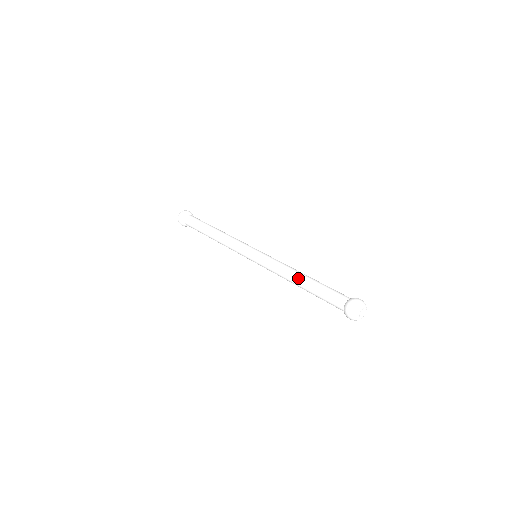
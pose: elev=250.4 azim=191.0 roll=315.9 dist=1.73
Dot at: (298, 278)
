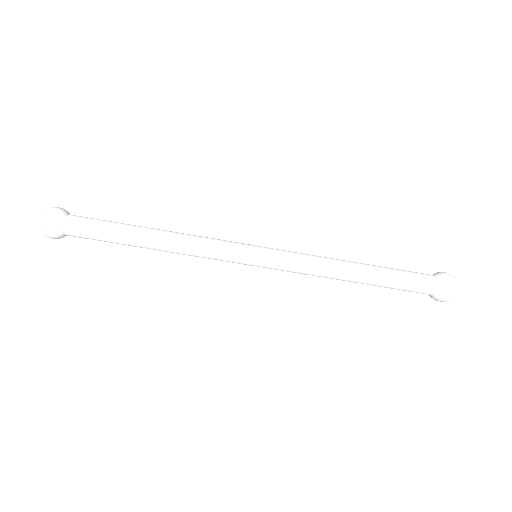
Dot at: (355, 272)
